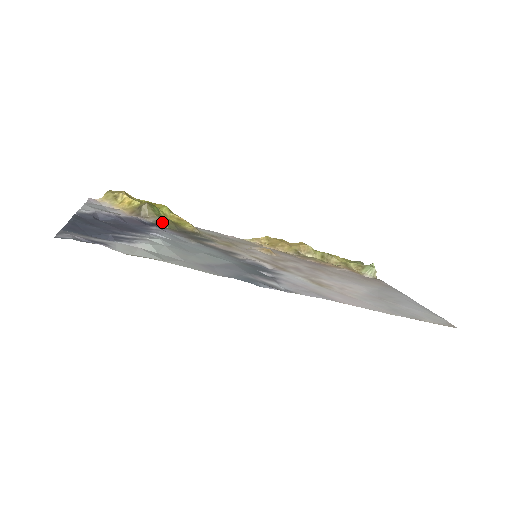
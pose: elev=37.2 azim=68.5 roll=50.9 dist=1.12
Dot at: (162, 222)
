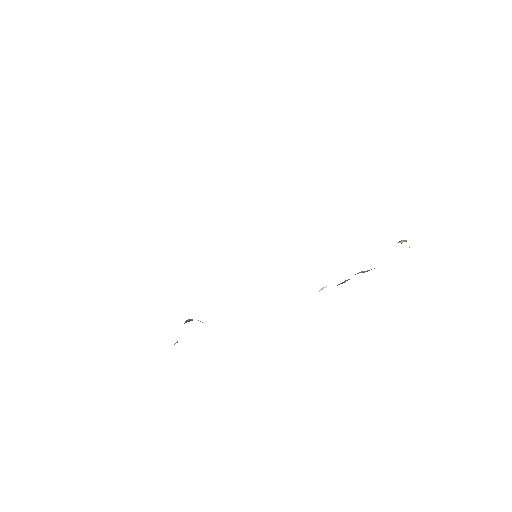
Dot at: occluded
